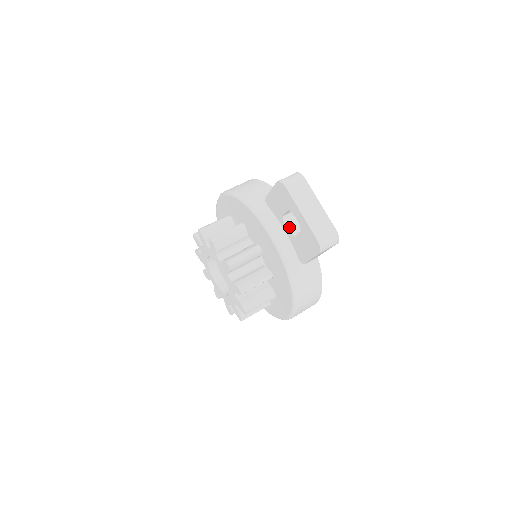
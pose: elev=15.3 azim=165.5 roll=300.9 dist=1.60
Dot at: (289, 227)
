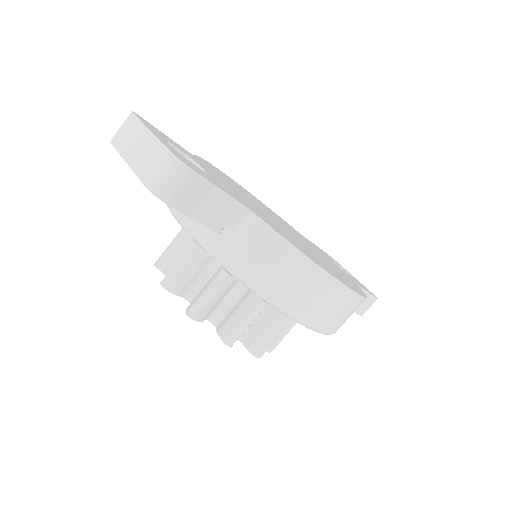
Dot at: occluded
